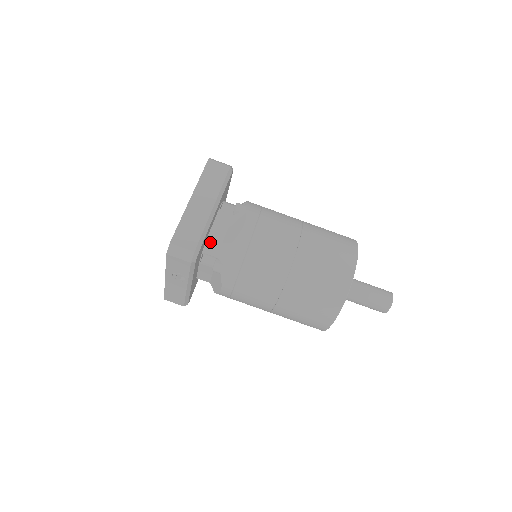
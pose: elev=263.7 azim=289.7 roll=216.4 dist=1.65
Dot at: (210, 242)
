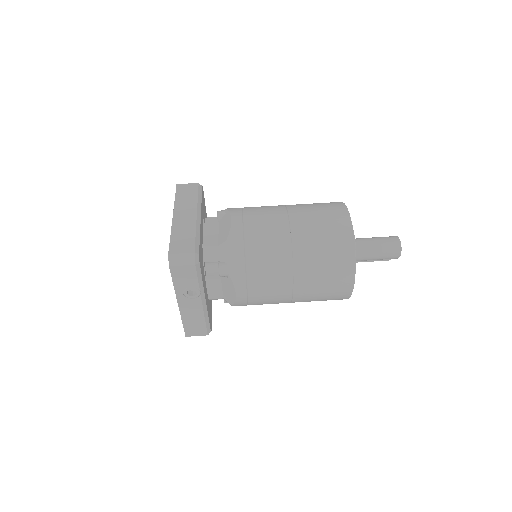
Dot at: (207, 249)
